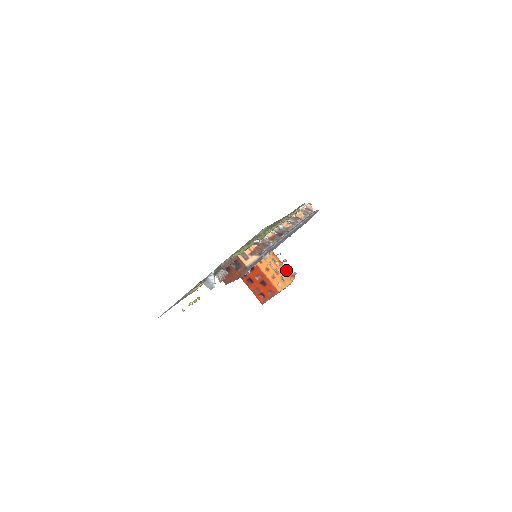
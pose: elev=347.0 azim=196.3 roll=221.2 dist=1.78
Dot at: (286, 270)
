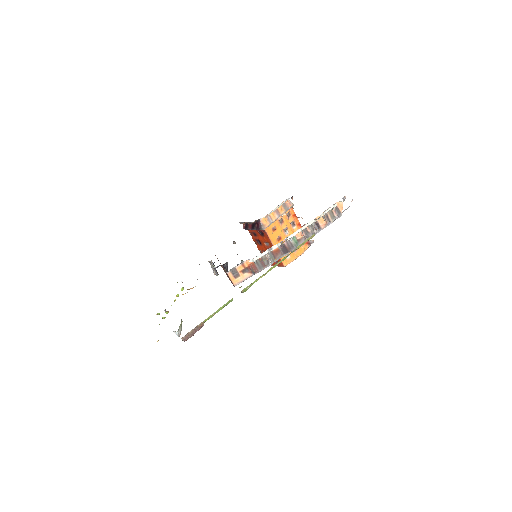
Dot at: occluded
